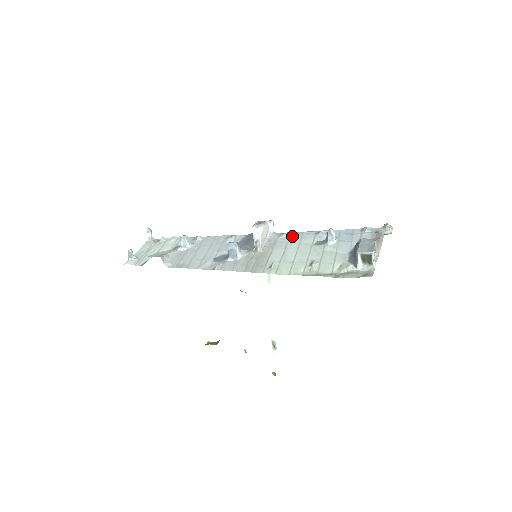
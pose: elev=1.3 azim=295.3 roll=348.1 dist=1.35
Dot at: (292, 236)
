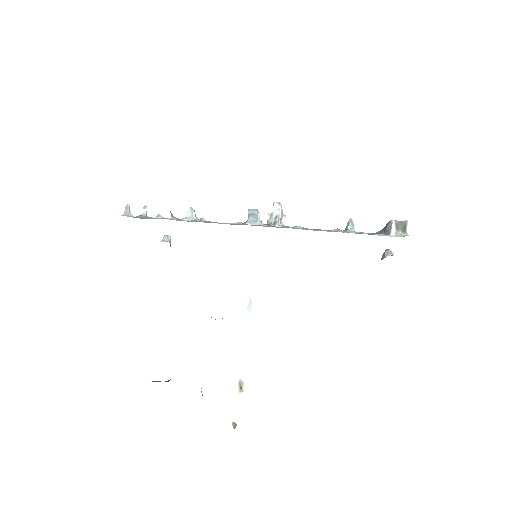
Dot at: (307, 228)
